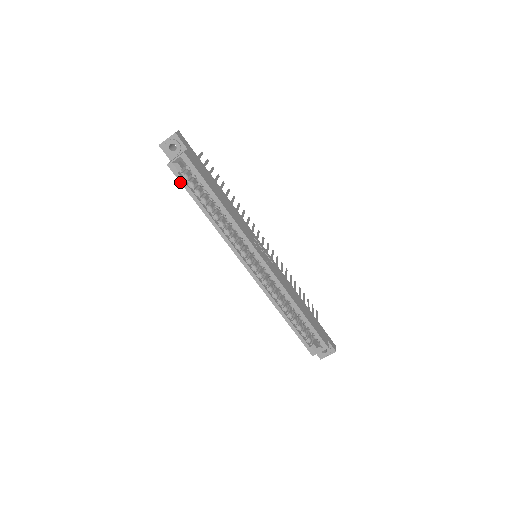
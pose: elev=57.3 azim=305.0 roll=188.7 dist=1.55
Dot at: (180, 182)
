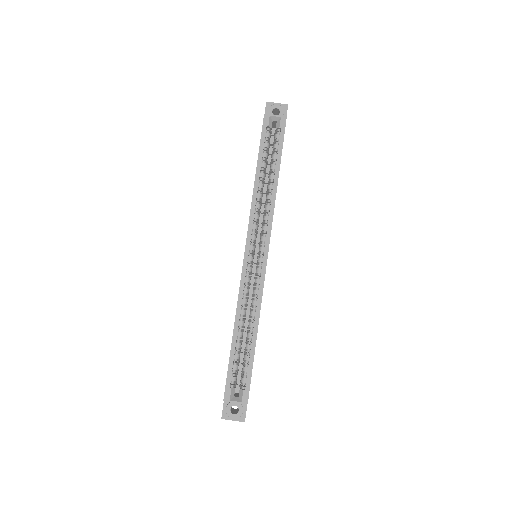
Dot at: (261, 134)
